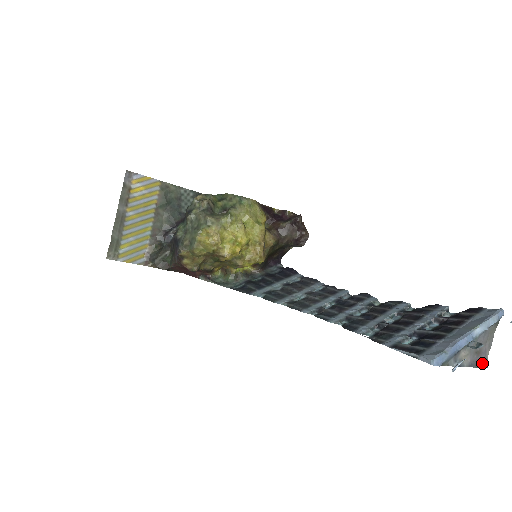
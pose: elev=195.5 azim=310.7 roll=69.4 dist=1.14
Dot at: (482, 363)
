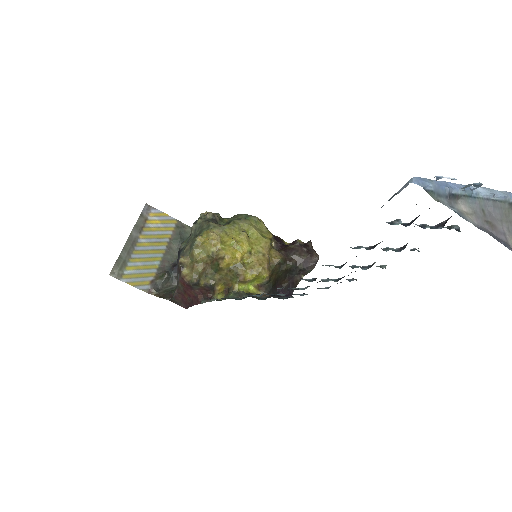
Dot at: (501, 240)
